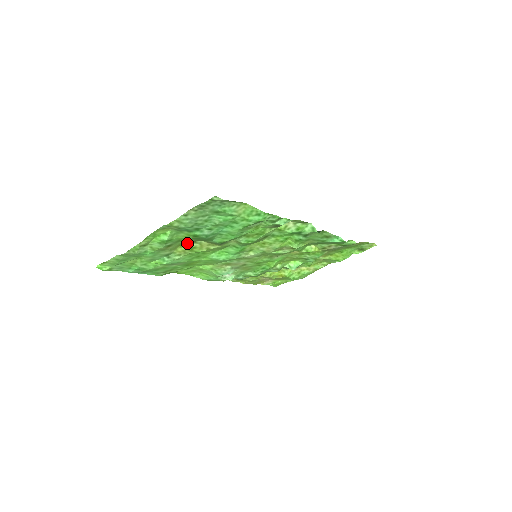
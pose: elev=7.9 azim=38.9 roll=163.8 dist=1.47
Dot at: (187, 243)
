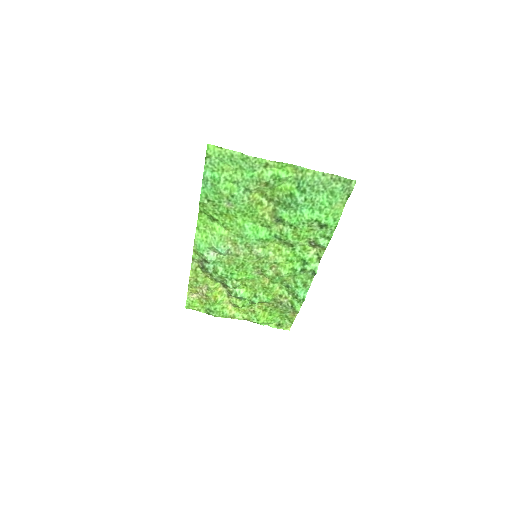
Dot at: (266, 196)
